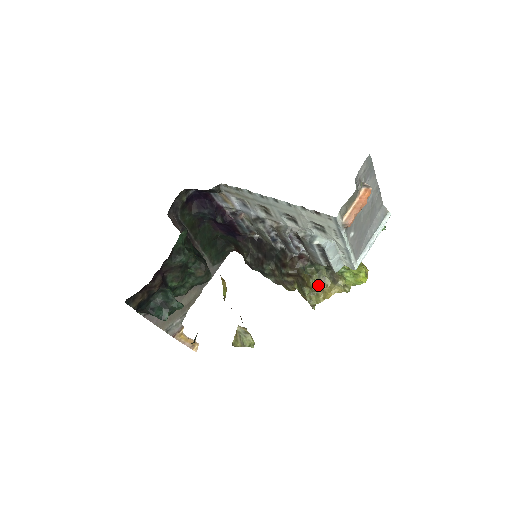
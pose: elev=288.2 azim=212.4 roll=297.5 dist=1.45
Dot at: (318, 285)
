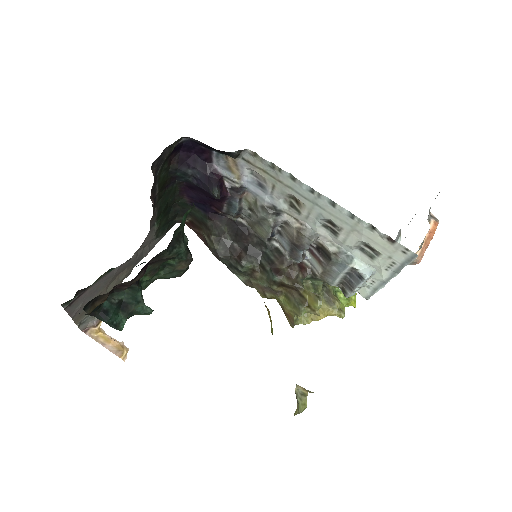
Dot at: occluded
